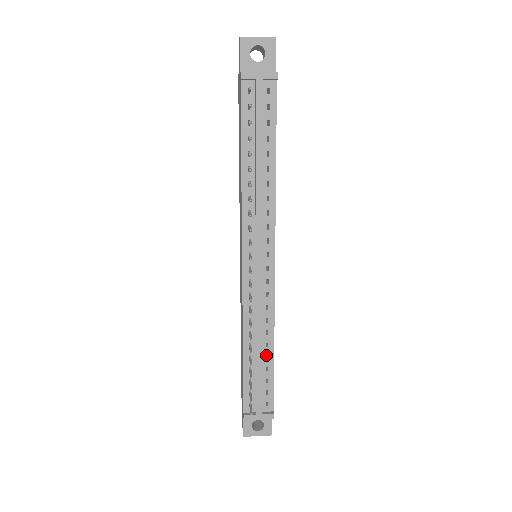
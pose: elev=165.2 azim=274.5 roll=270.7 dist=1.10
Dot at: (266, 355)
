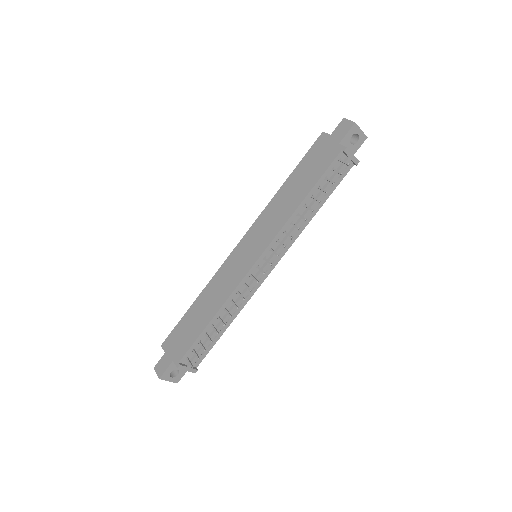
Dot at: occluded
